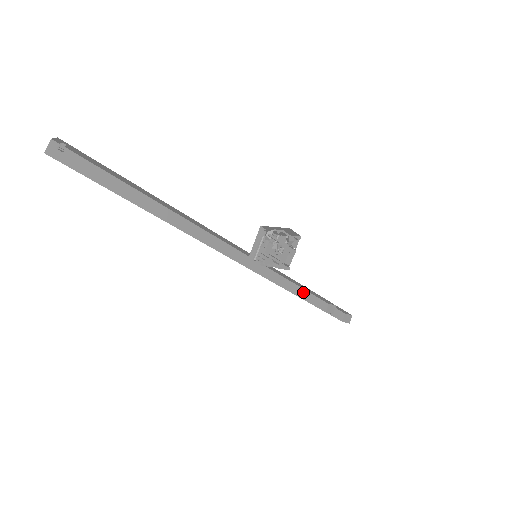
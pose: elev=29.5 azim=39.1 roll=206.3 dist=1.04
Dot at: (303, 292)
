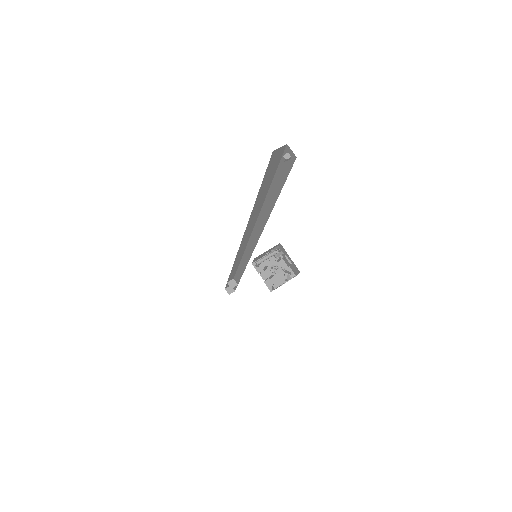
Dot at: (235, 270)
